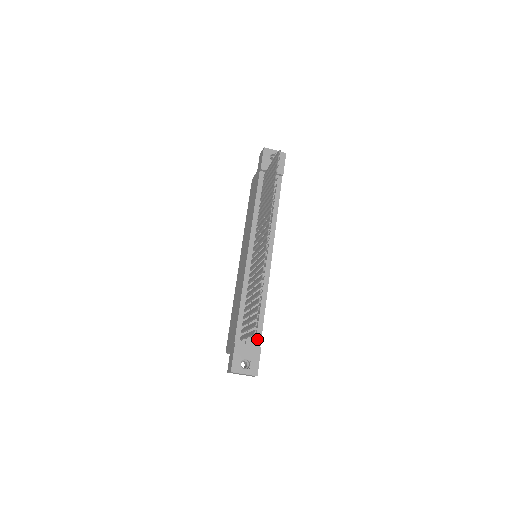
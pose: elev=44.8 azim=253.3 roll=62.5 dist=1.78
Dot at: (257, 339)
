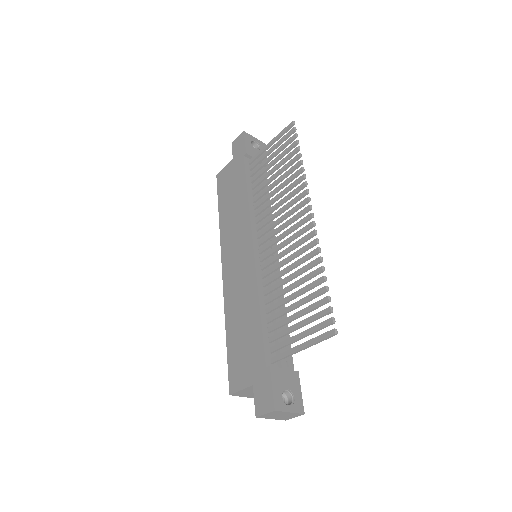
Dot at: (289, 362)
